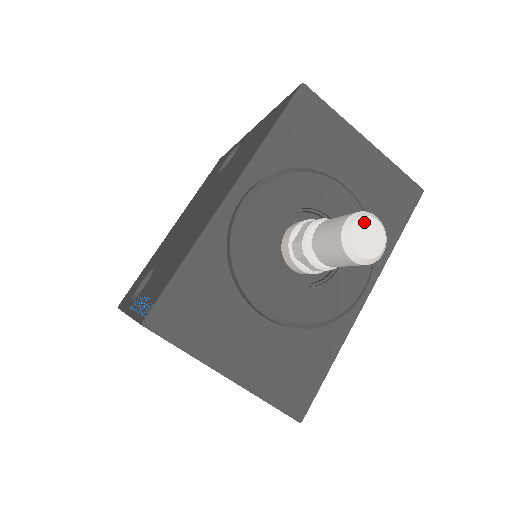
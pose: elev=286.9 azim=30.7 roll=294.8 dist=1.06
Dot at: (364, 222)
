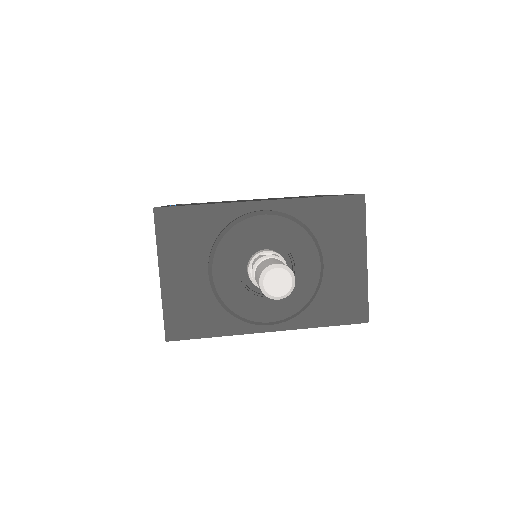
Dot at: (285, 274)
